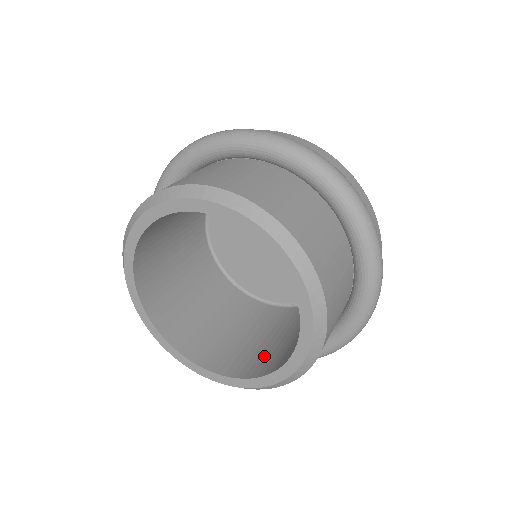
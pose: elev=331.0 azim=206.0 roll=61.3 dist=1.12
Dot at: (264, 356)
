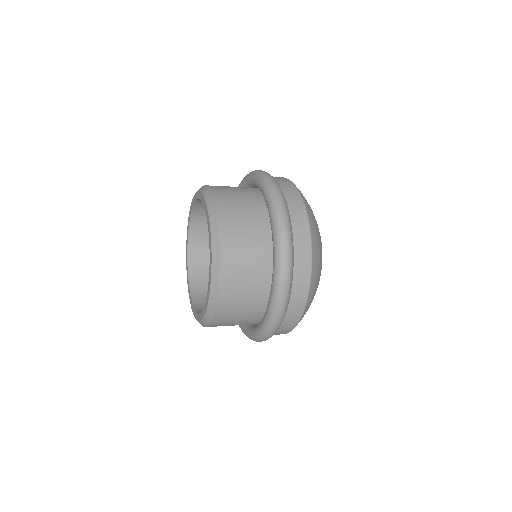
Dot at: occluded
